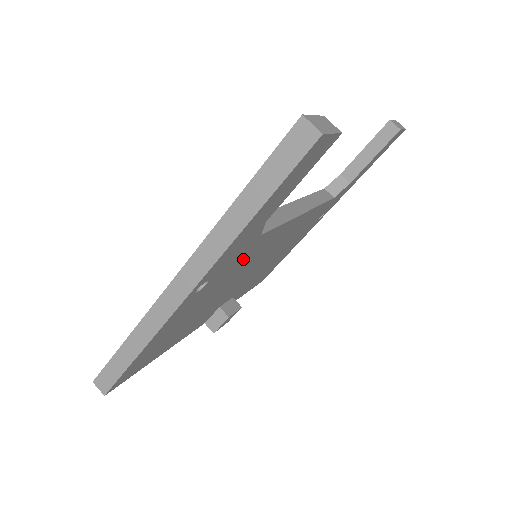
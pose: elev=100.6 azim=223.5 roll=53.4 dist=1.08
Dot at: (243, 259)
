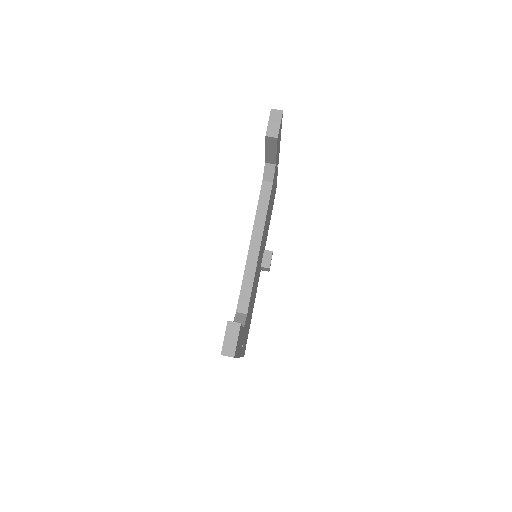
Dot at: (249, 308)
